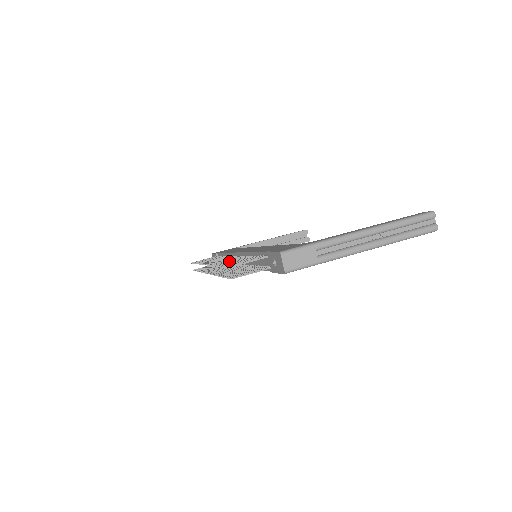
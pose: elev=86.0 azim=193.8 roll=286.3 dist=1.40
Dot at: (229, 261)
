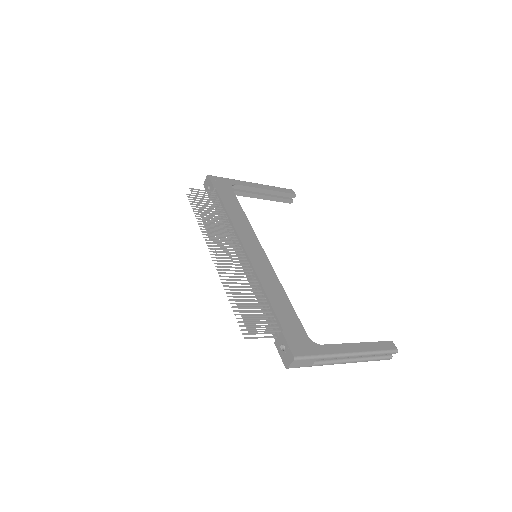
Dot at: (242, 287)
